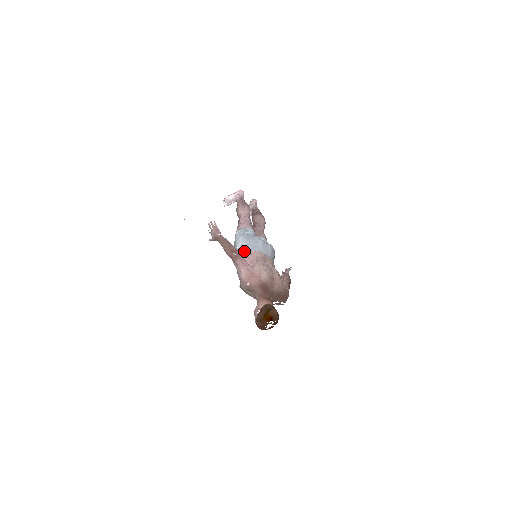
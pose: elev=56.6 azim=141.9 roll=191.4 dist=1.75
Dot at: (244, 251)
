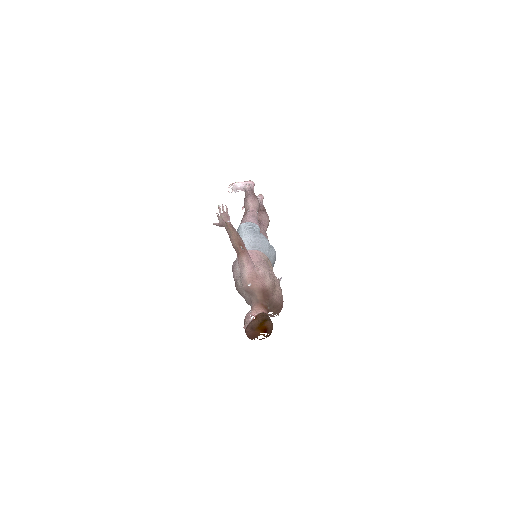
Dot at: (248, 247)
